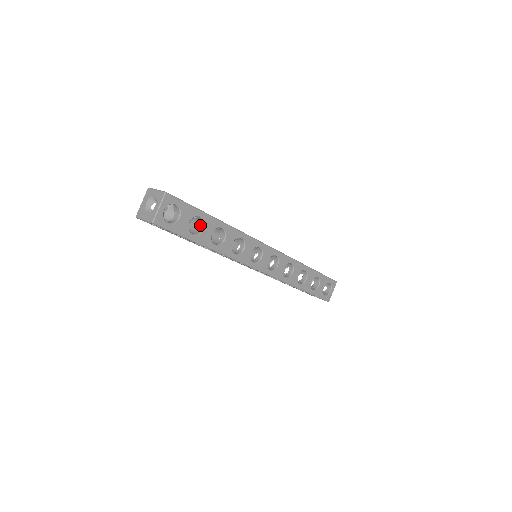
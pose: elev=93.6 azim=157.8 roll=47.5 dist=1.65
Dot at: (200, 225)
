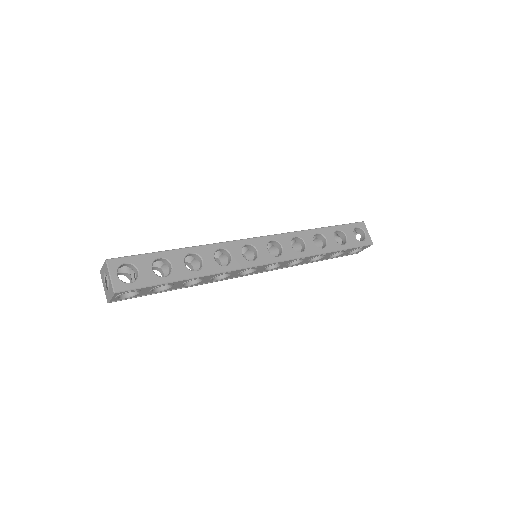
Dot at: (168, 265)
